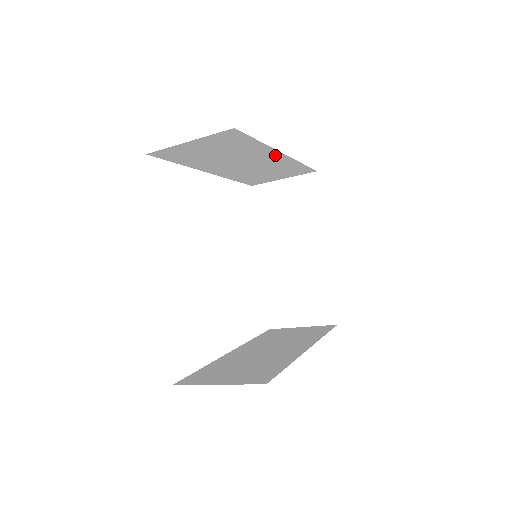
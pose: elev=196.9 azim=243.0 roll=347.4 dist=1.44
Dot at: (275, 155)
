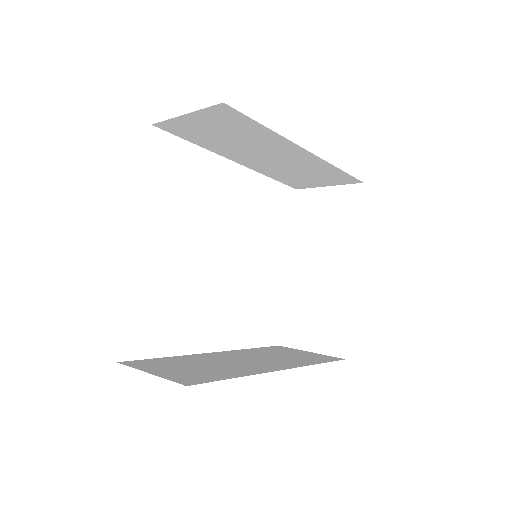
Dot at: (297, 150)
